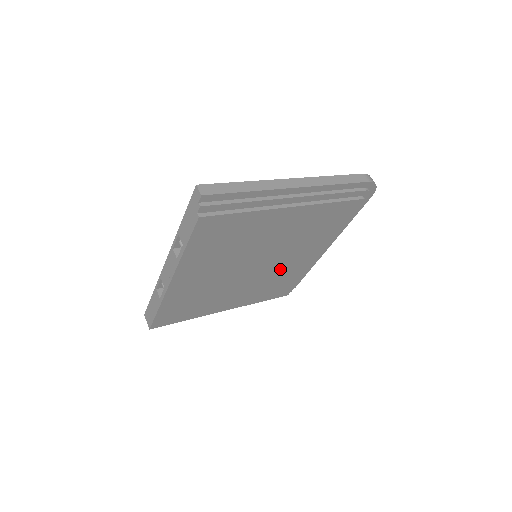
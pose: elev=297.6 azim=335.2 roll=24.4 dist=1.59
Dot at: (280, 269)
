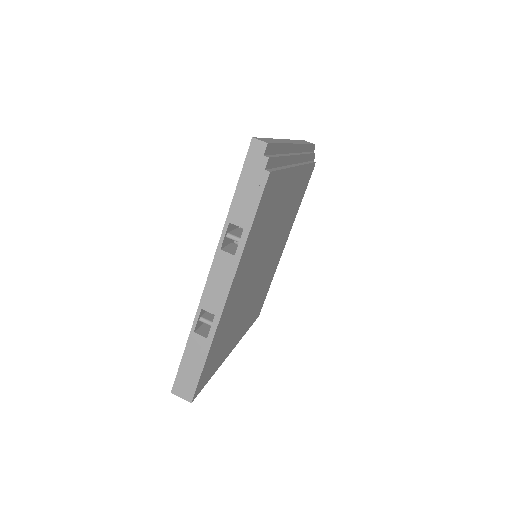
Dot at: (268, 271)
